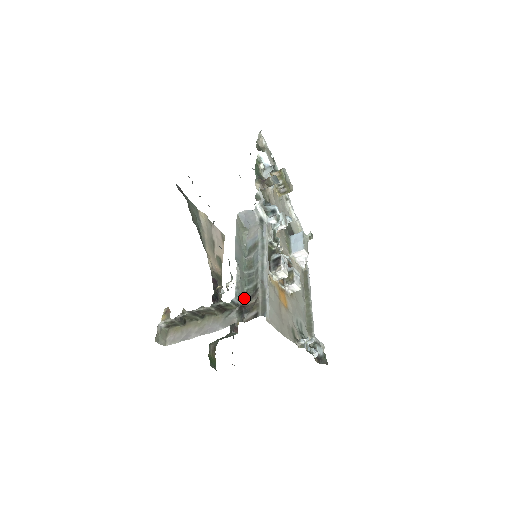
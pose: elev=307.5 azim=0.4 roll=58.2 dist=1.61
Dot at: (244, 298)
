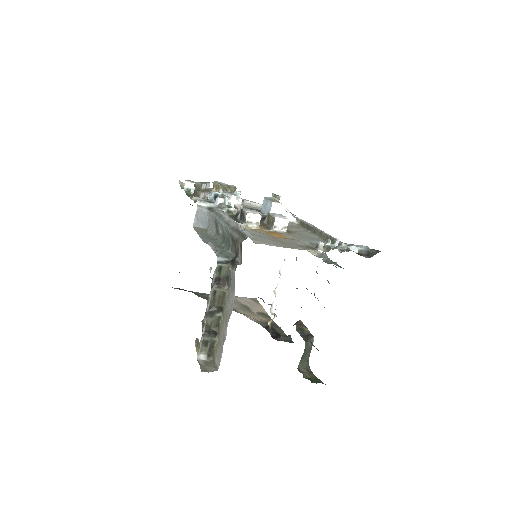
Dot at: (233, 256)
